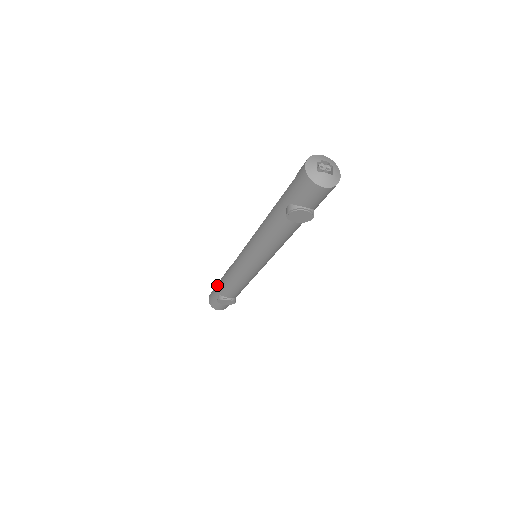
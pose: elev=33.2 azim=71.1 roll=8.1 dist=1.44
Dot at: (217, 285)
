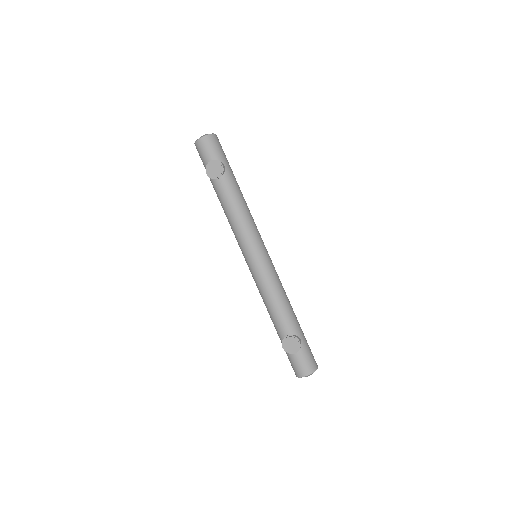
Dot at: occluded
